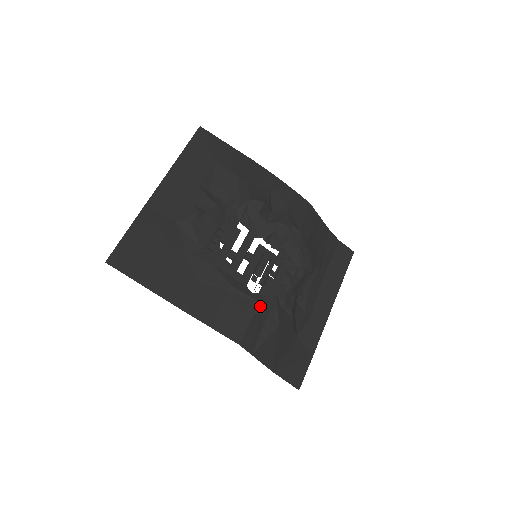
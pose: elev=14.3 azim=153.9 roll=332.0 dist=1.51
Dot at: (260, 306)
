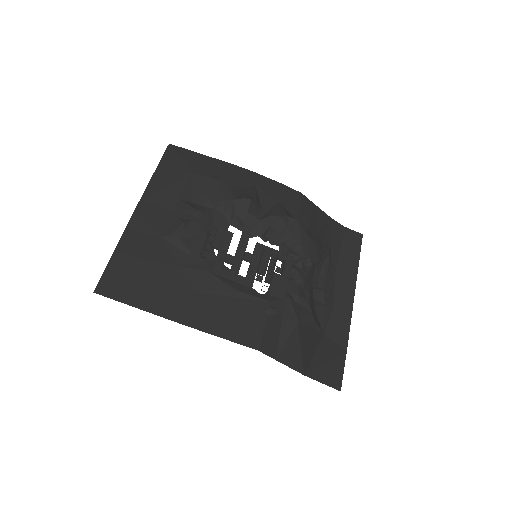
Dot at: (272, 305)
